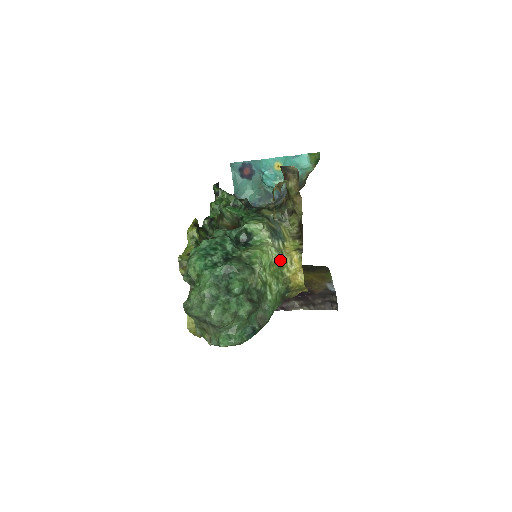
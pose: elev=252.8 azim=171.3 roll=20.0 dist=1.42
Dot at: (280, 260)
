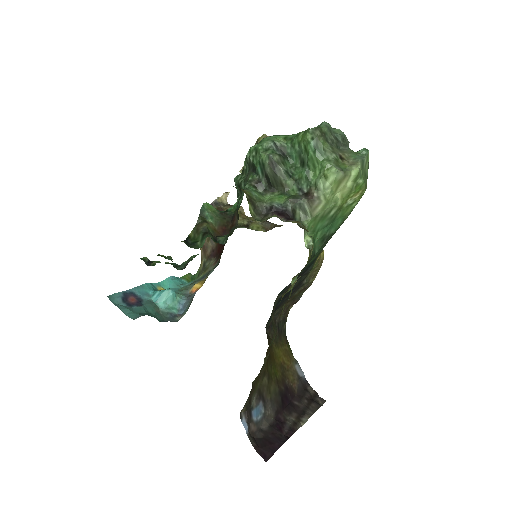
Dot at: occluded
